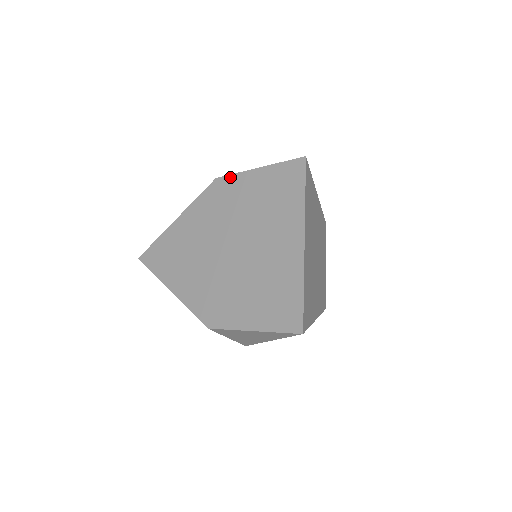
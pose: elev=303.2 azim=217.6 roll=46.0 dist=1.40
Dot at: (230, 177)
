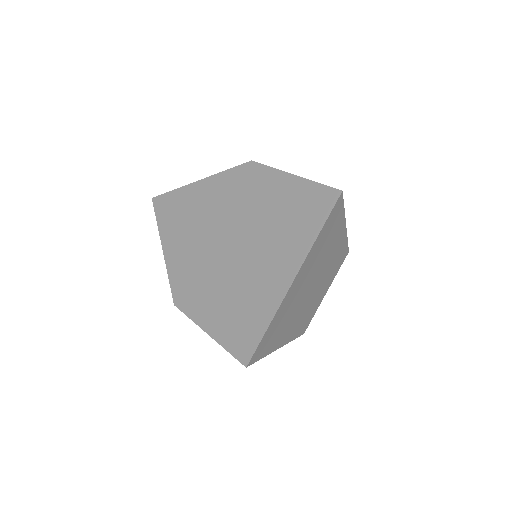
Dot at: (264, 168)
